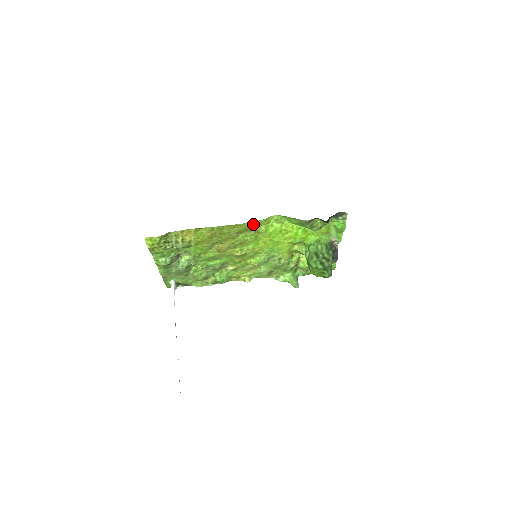
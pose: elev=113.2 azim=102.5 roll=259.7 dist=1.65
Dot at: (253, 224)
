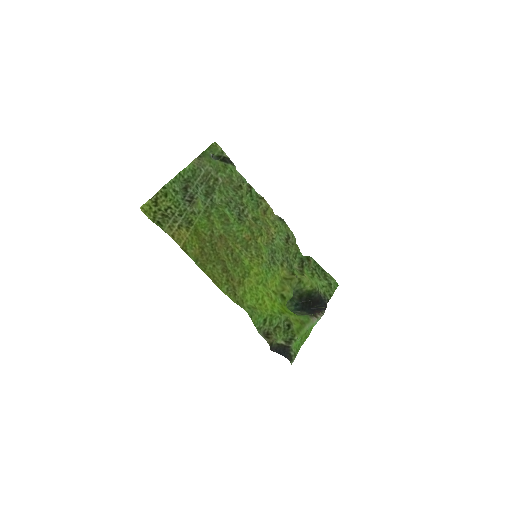
Dot at: (228, 292)
